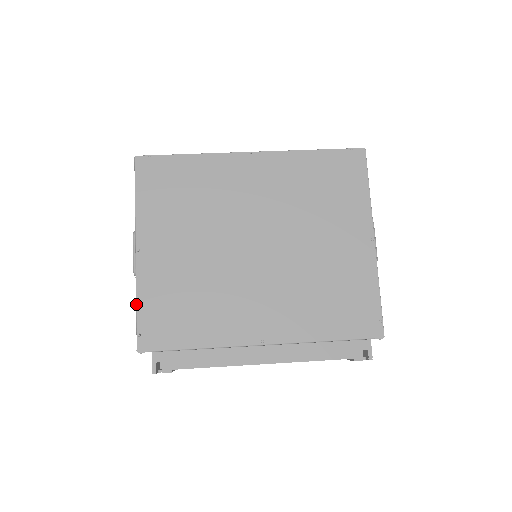
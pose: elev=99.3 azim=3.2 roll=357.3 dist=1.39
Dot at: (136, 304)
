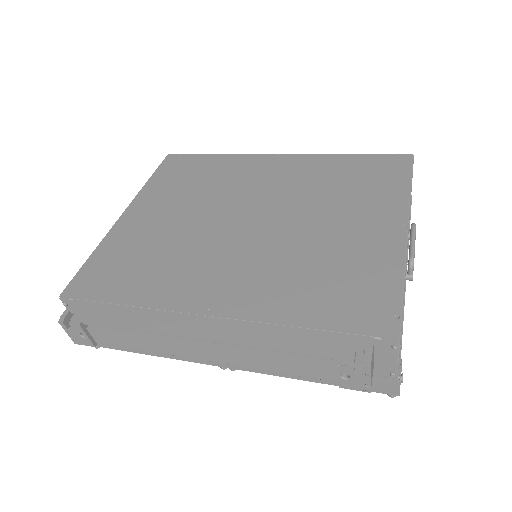
Dot at: (91, 255)
